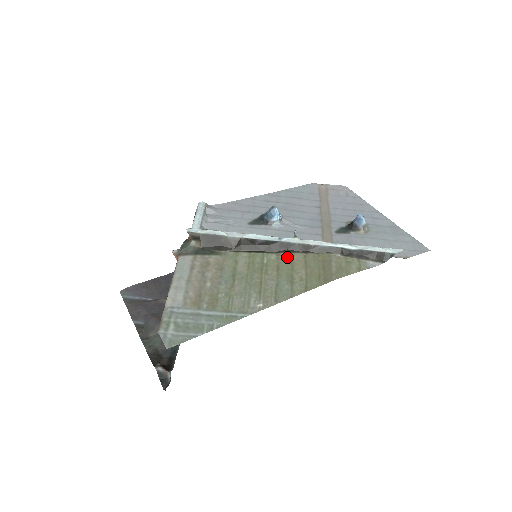
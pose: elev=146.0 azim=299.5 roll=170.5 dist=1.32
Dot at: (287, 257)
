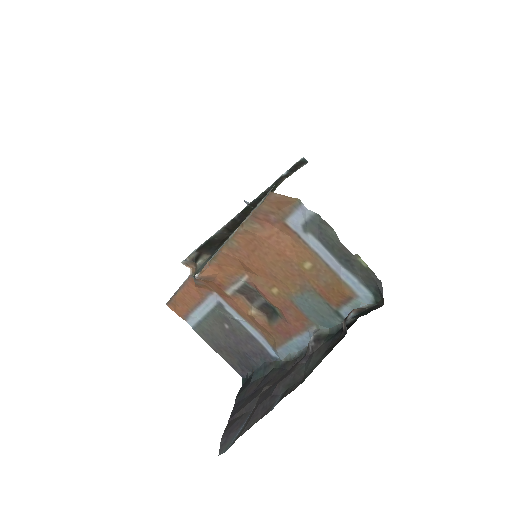
Dot at: occluded
